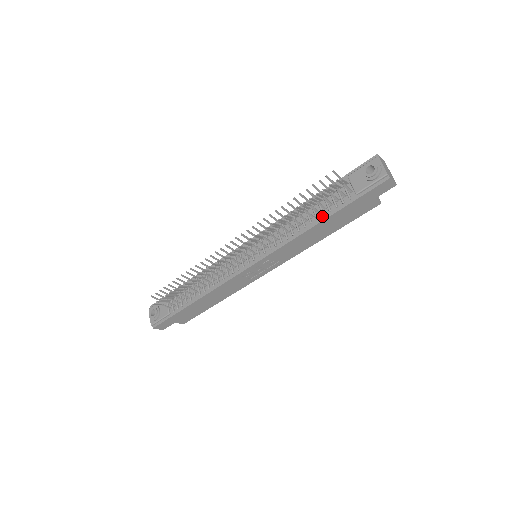
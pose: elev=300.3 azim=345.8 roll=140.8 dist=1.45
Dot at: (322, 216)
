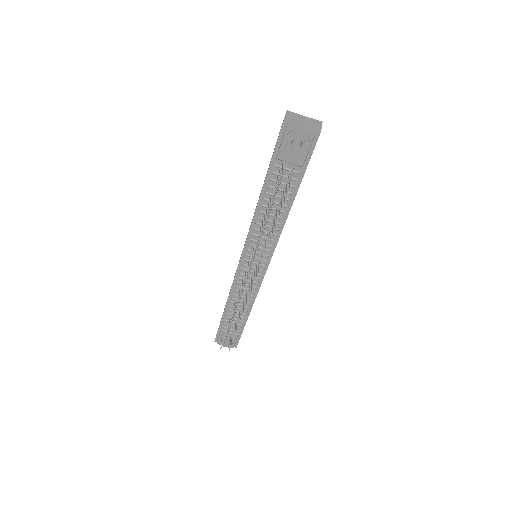
Dot at: (288, 201)
